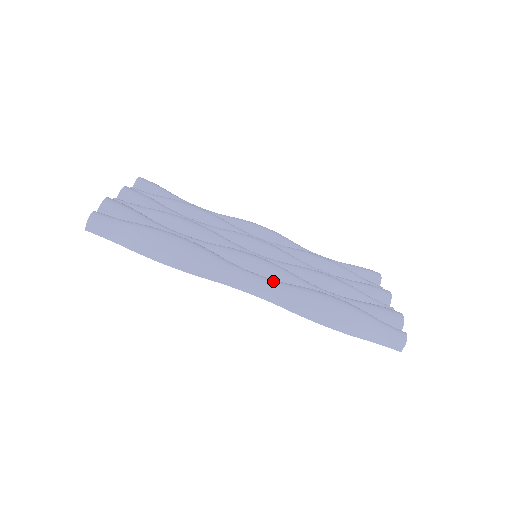
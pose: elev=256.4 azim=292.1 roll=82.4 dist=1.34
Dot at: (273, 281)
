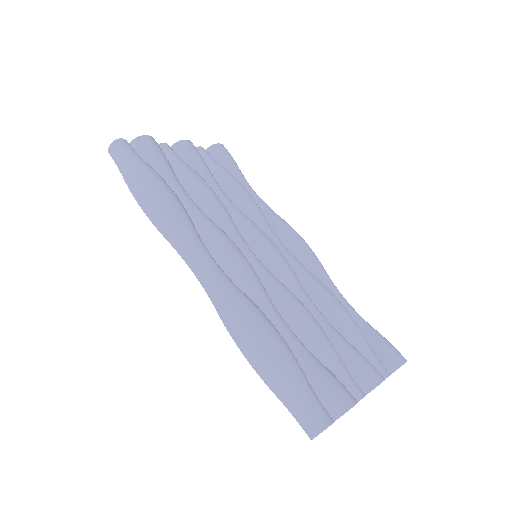
Dot at: (222, 275)
